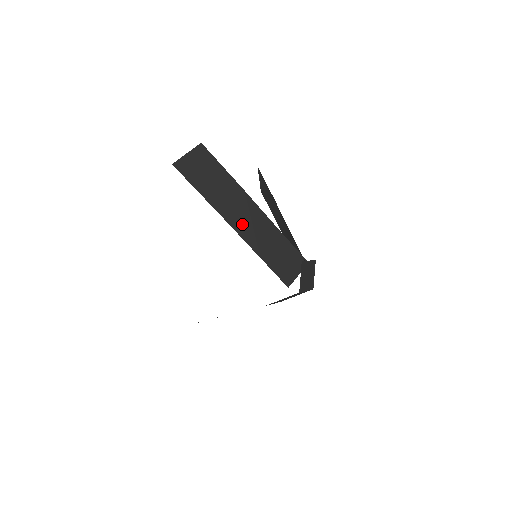
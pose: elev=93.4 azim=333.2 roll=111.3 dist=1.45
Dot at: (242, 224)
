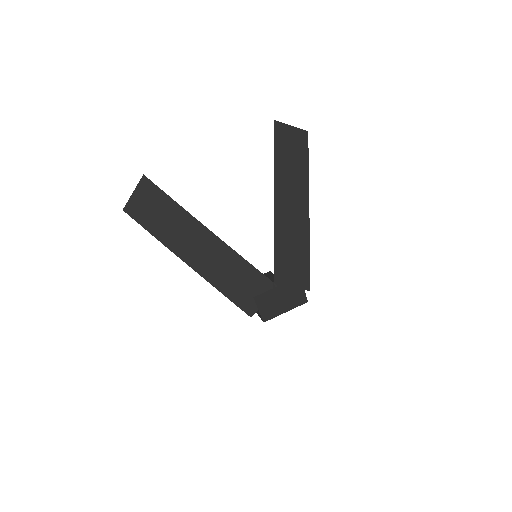
Dot at: (195, 257)
